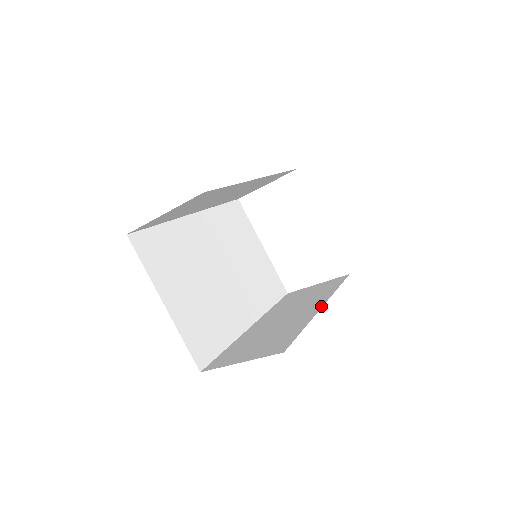
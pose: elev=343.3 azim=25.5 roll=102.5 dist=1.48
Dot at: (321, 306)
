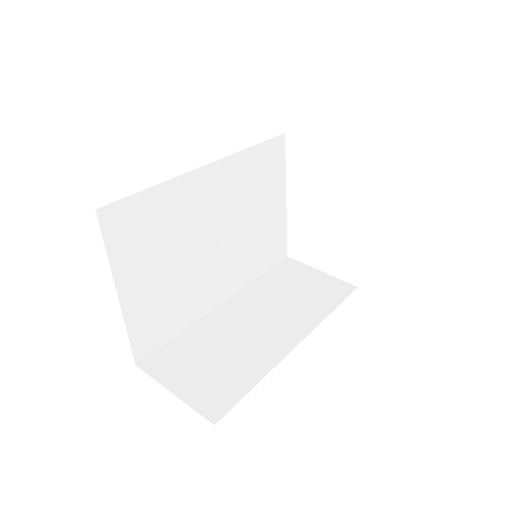
Dot at: (295, 344)
